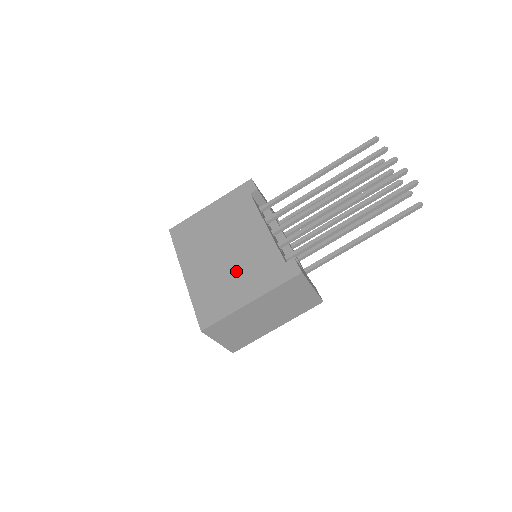
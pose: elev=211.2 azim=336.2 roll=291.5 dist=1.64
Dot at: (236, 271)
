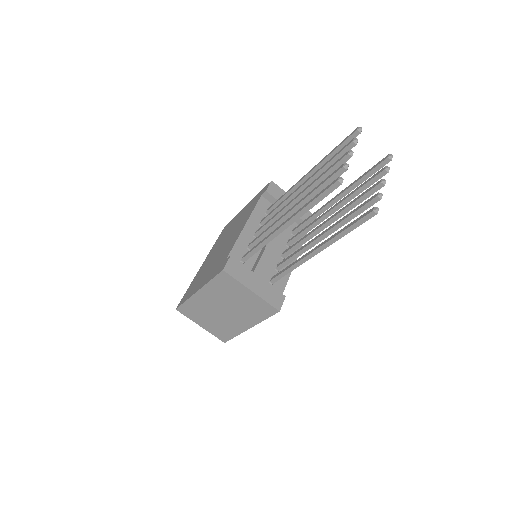
Dot at: (212, 264)
